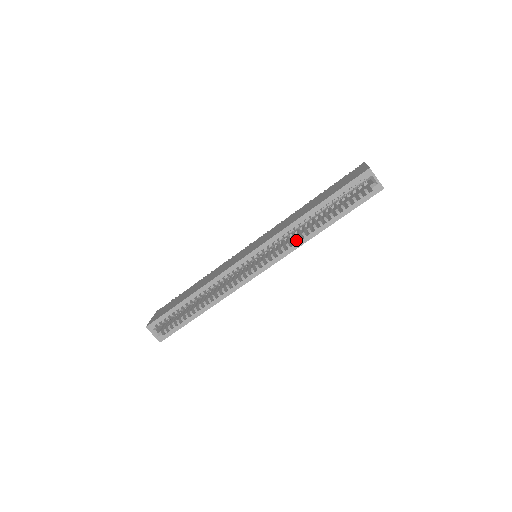
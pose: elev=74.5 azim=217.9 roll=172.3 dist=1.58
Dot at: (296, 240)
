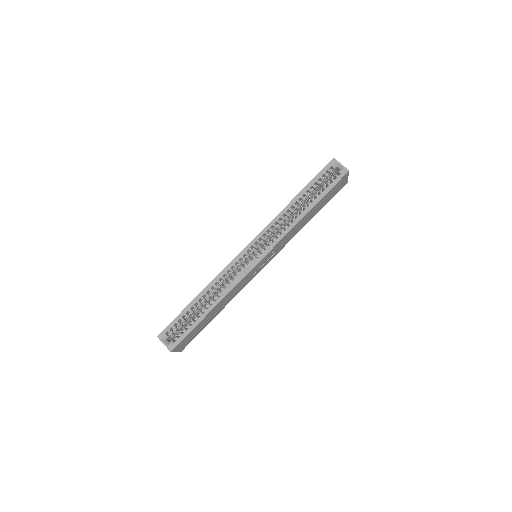
Dot at: occluded
